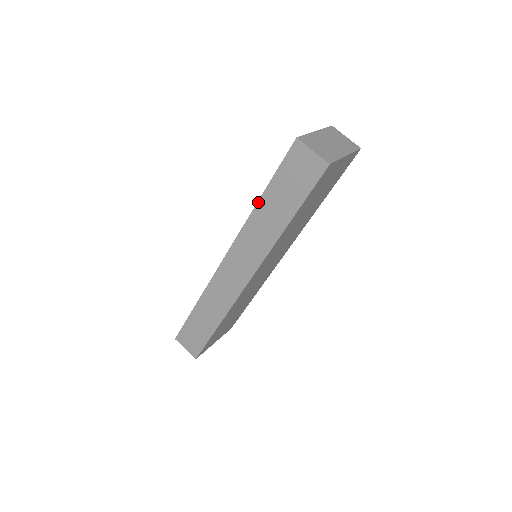
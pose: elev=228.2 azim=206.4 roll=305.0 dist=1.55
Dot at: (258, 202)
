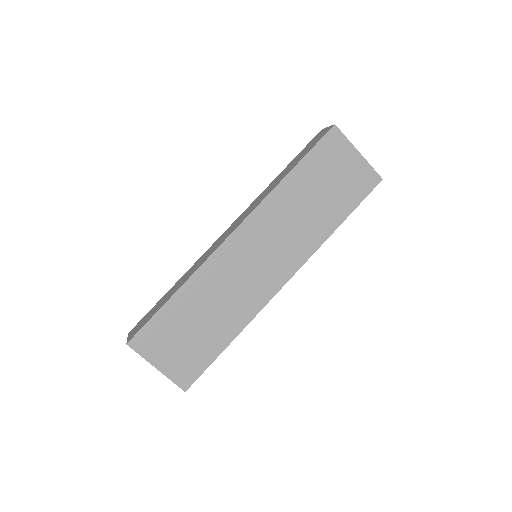
Dot at: (277, 177)
